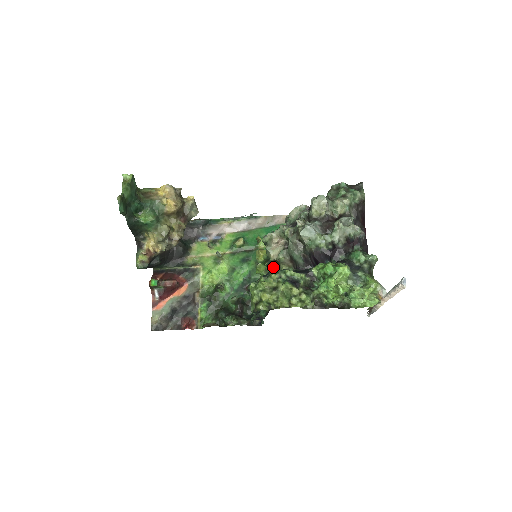
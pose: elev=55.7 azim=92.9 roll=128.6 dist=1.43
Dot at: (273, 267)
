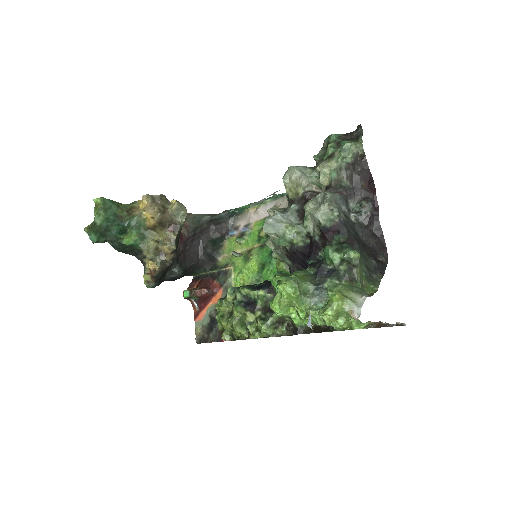
Dot at: occluded
